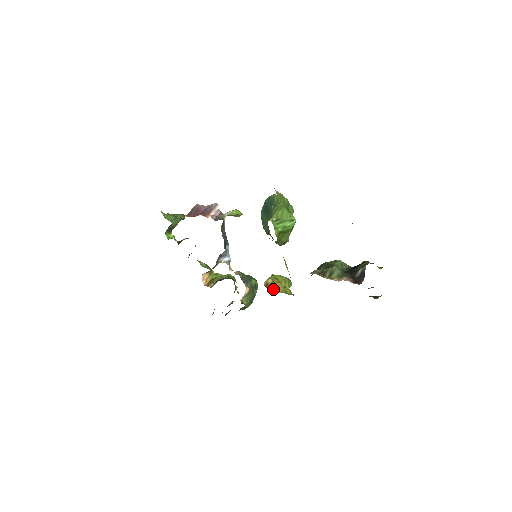
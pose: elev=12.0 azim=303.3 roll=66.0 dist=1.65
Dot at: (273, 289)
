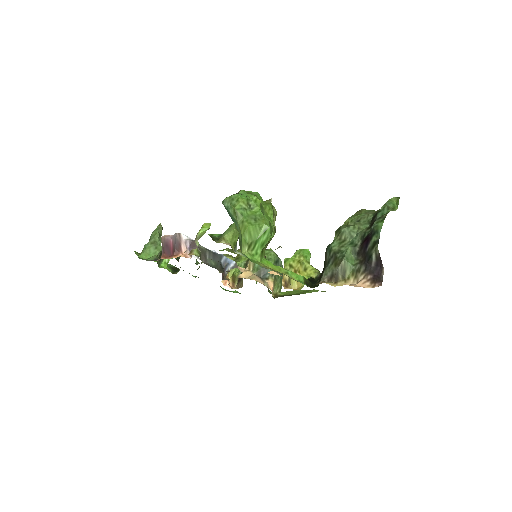
Dot at: (295, 285)
